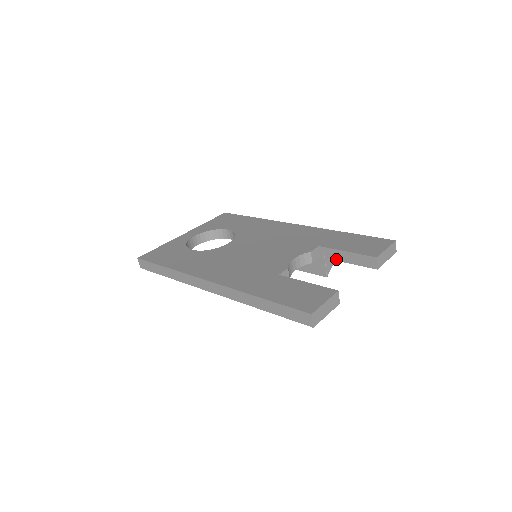
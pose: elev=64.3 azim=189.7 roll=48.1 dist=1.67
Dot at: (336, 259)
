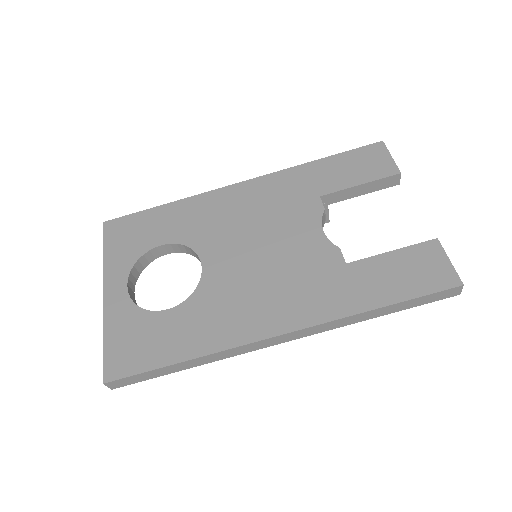
Dot at: (345, 199)
